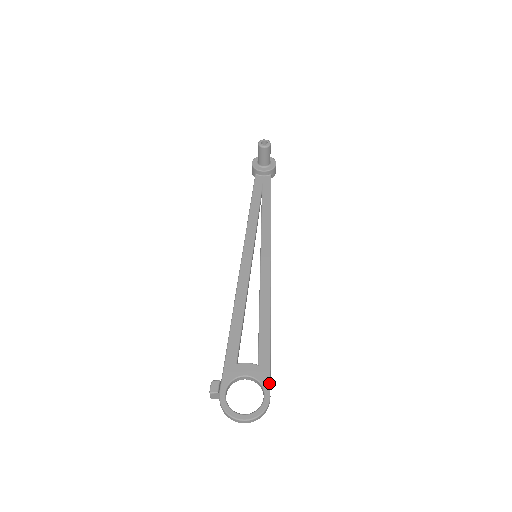
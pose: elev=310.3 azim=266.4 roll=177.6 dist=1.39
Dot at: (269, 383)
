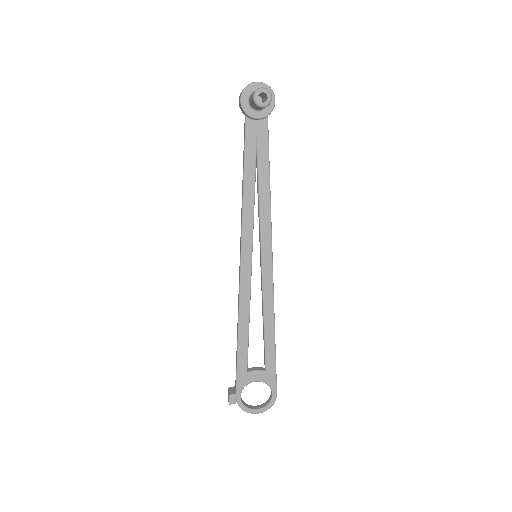
Dot at: (276, 385)
